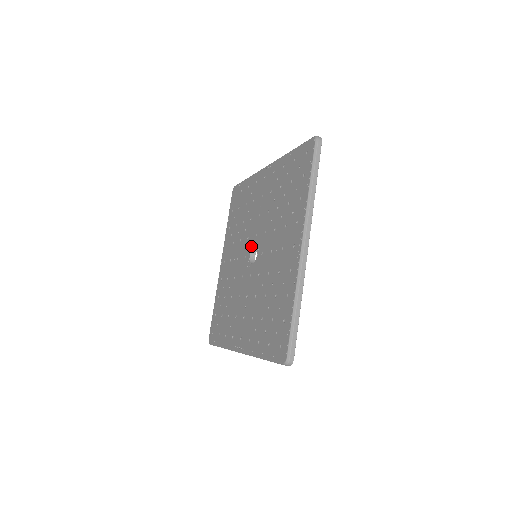
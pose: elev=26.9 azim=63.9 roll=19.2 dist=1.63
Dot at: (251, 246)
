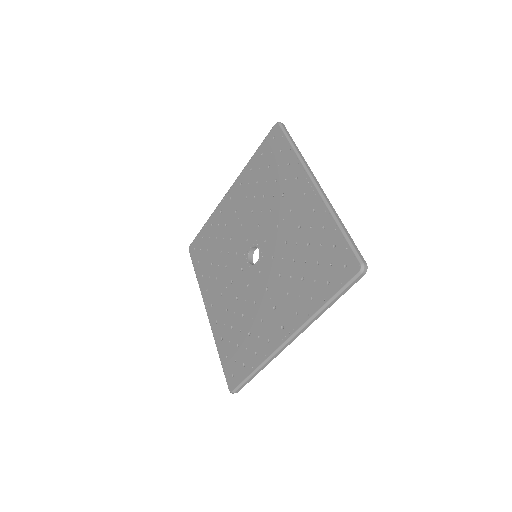
Dot at: (245, 253)
